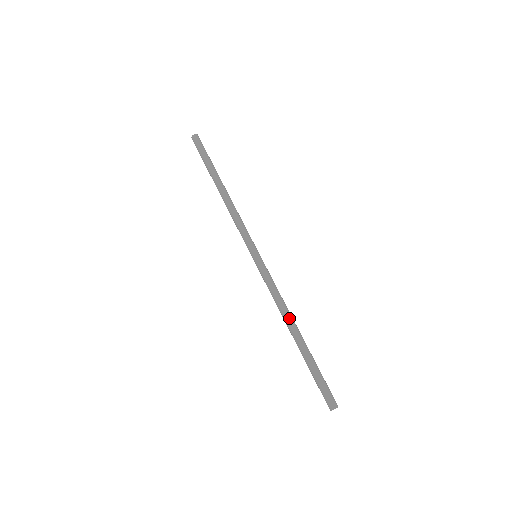
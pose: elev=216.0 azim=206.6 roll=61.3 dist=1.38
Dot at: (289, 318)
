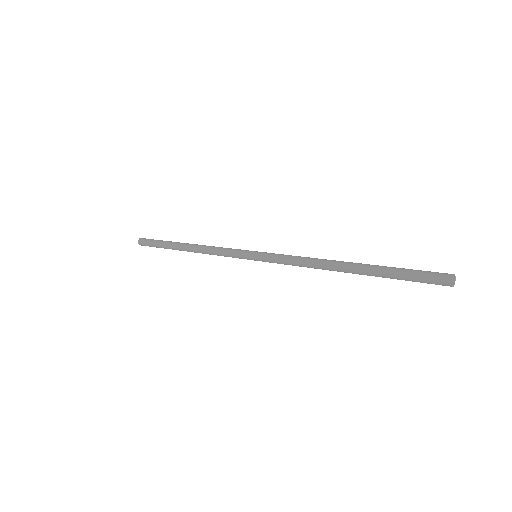
Dot at: (328, 261)
